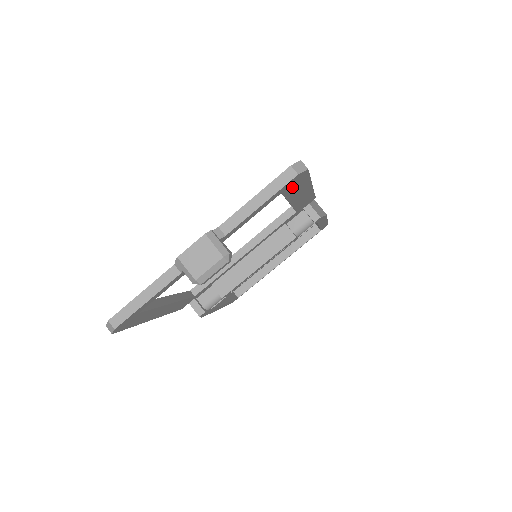
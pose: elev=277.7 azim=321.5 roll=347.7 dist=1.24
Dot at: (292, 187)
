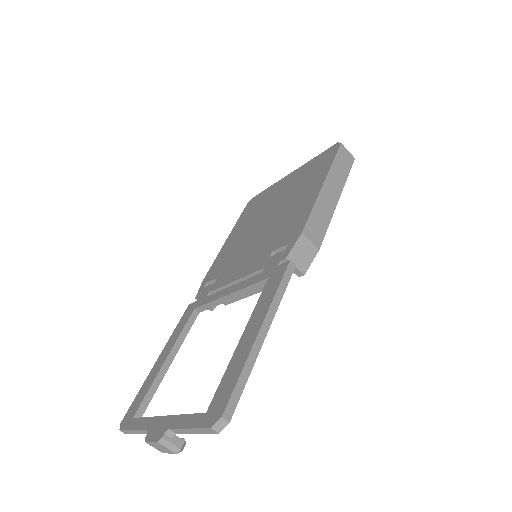
Dot at: occluded
